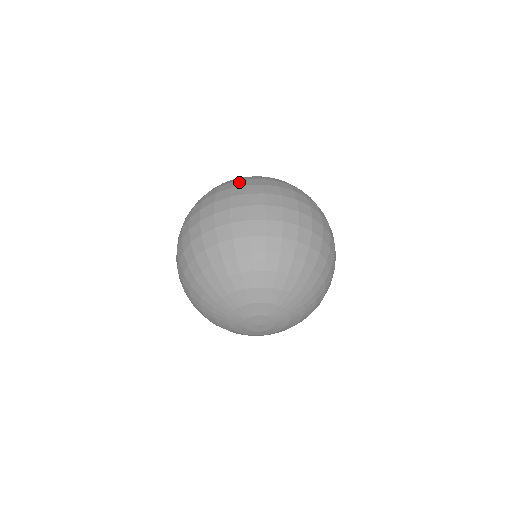
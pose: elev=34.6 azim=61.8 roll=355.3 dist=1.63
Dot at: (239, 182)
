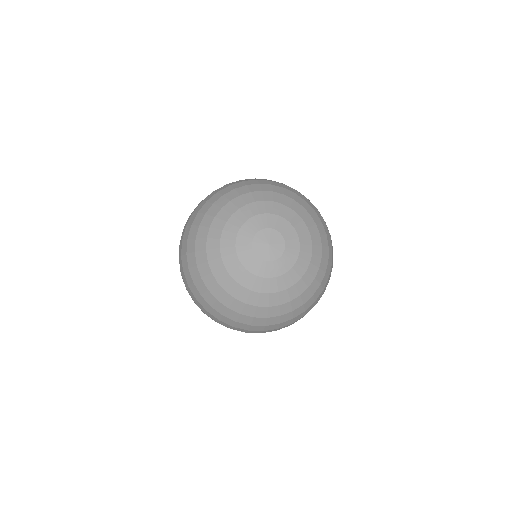
Dot at: occluded
